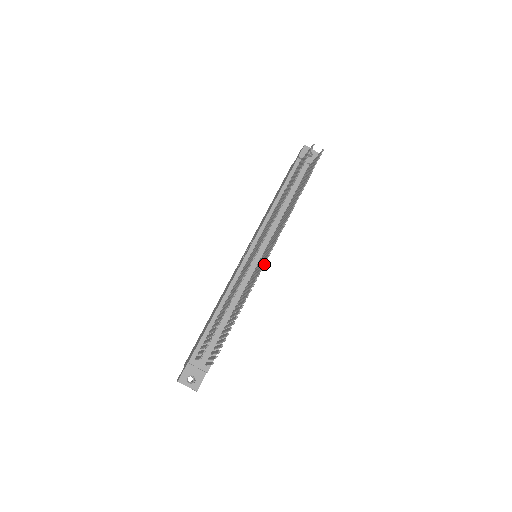
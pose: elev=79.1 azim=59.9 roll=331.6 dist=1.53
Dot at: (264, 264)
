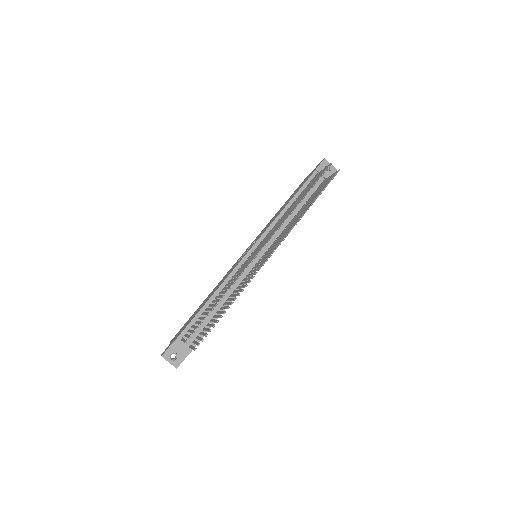
Dot at: (260, 268)
